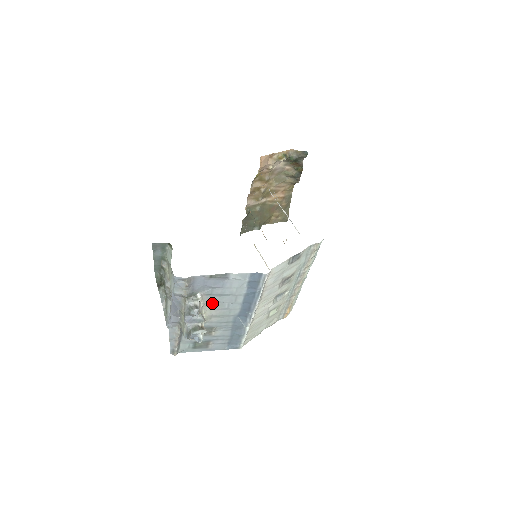
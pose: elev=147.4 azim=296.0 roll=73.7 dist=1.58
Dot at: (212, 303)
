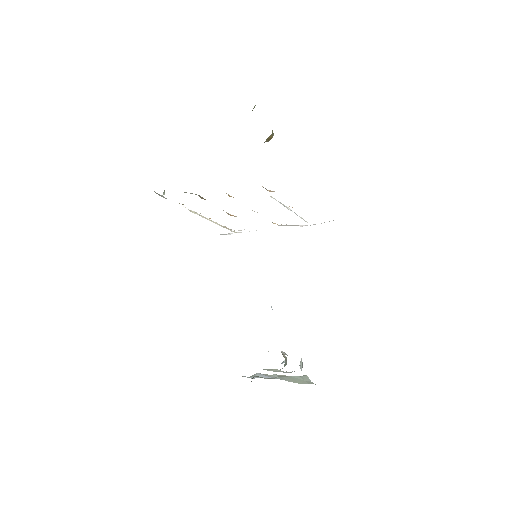
Dot at: occluded
